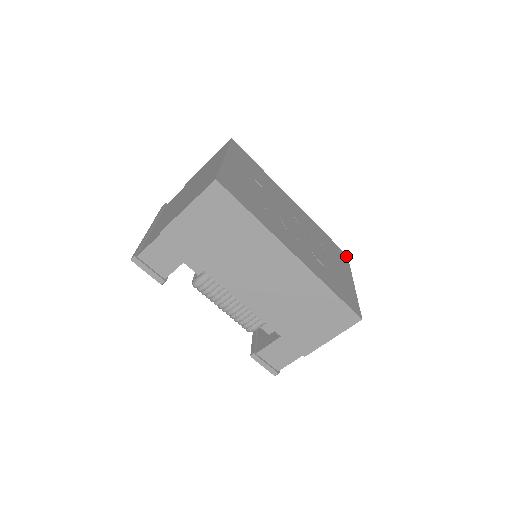
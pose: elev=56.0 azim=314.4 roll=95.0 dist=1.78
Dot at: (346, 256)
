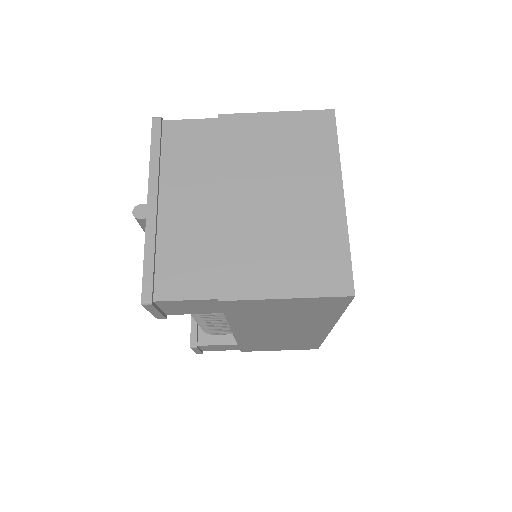
Dot at: occluded
